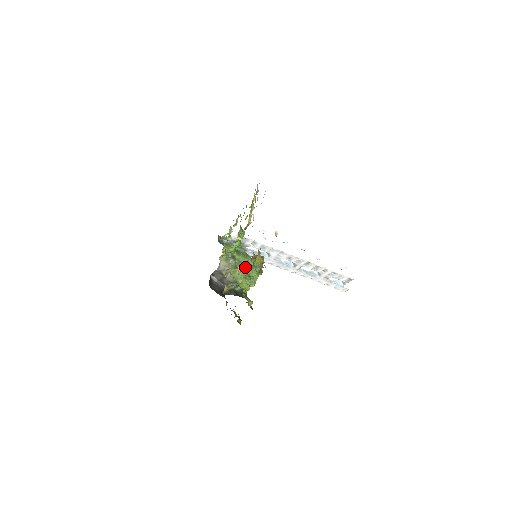
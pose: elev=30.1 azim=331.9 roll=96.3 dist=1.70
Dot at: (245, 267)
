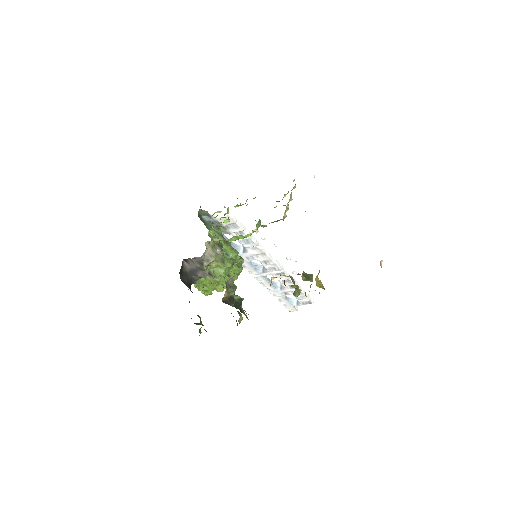
Dot at: (232, 264)
